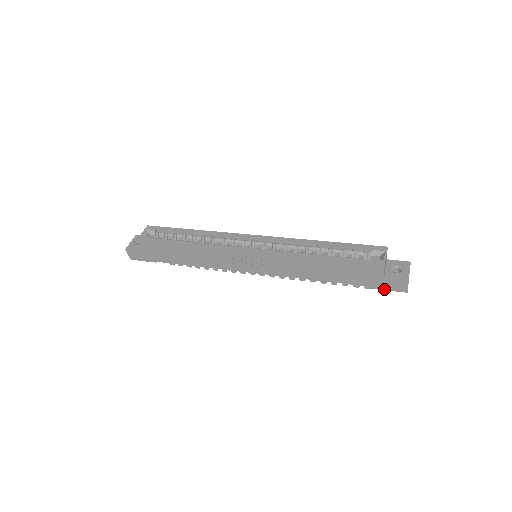
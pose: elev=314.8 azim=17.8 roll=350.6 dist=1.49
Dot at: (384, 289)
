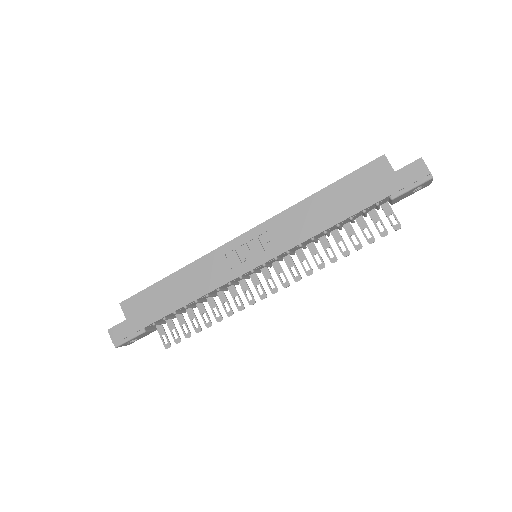
Dot at: (406, 190)
